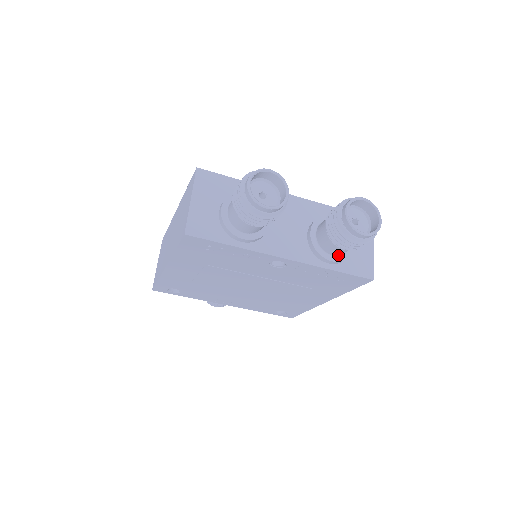
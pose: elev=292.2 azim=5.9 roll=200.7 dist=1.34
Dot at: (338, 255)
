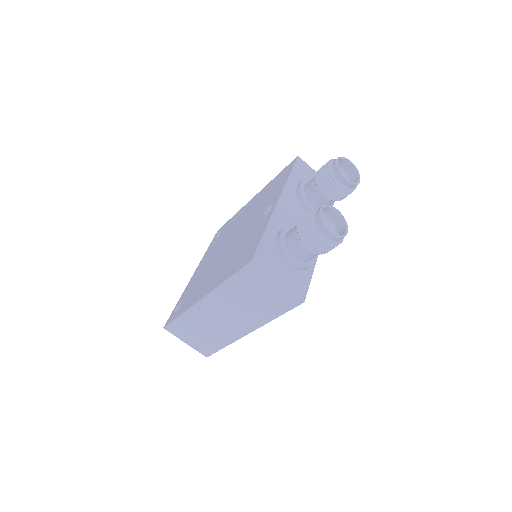
Dot at: occluded
